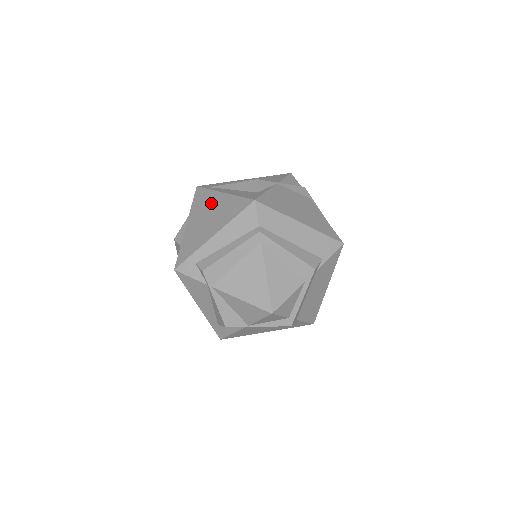
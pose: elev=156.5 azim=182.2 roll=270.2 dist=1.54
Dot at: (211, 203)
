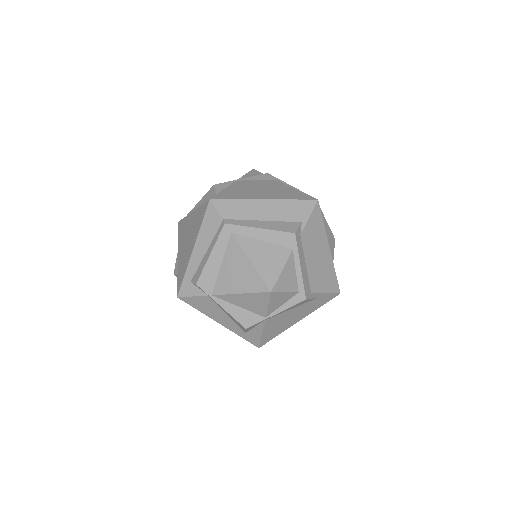
Dot at: (187, 226)
